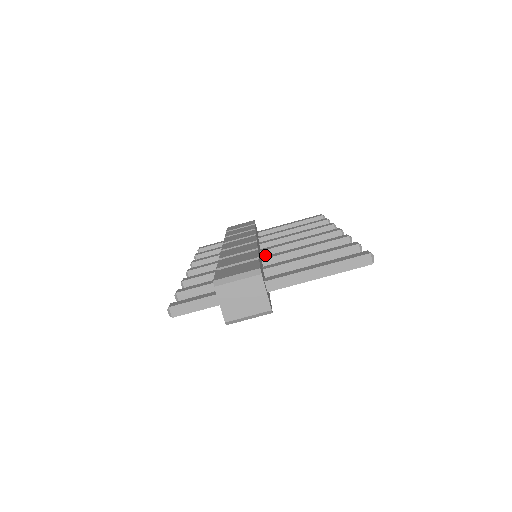
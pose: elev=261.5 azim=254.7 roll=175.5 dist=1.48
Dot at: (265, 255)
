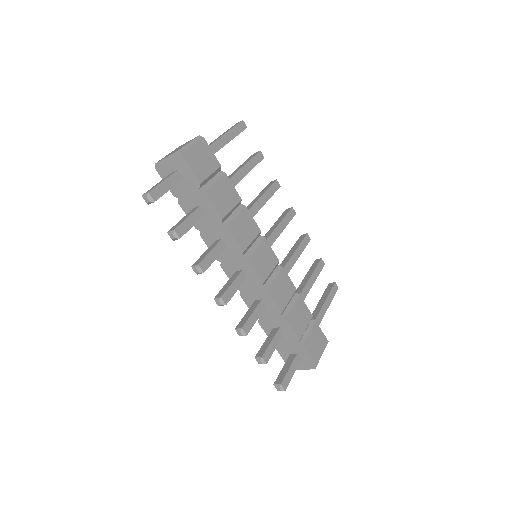
Dot at: occluded
